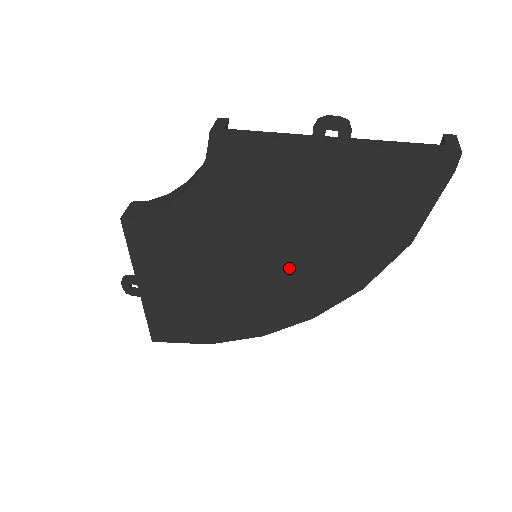
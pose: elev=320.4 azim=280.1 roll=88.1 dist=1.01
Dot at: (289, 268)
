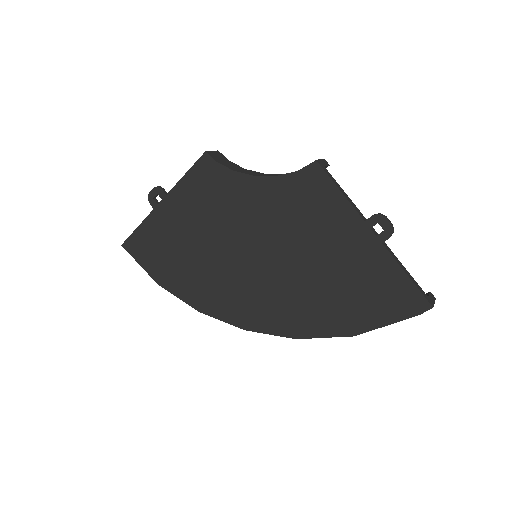
Dot at: (268, 282)
